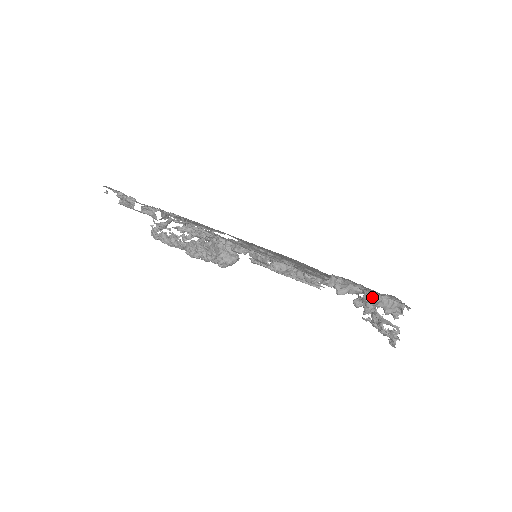
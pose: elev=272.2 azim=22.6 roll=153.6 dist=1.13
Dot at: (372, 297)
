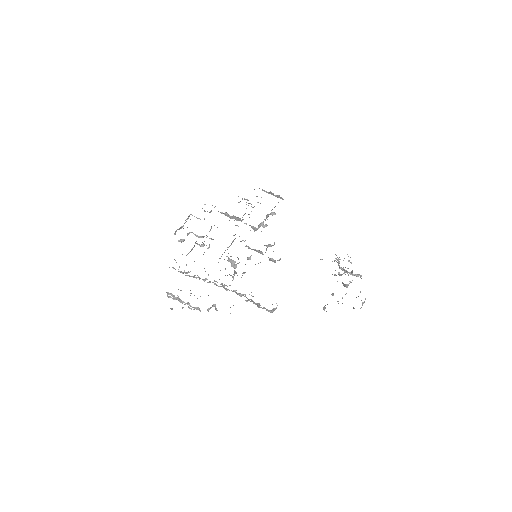
Dot at: occluded
